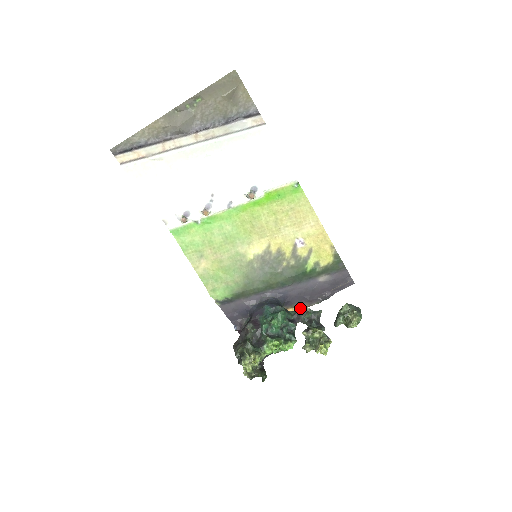
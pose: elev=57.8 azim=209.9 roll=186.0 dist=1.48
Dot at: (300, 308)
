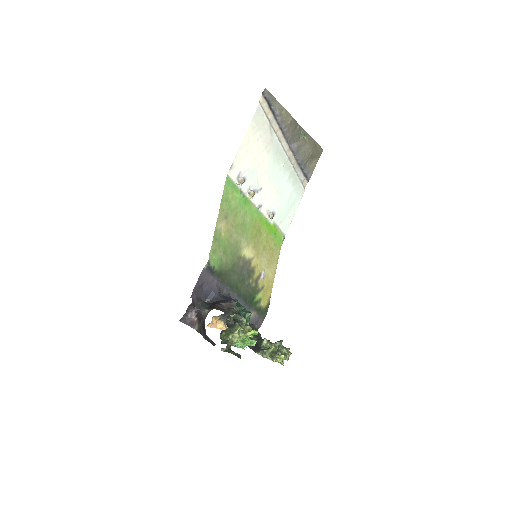
Dot at: occluded
